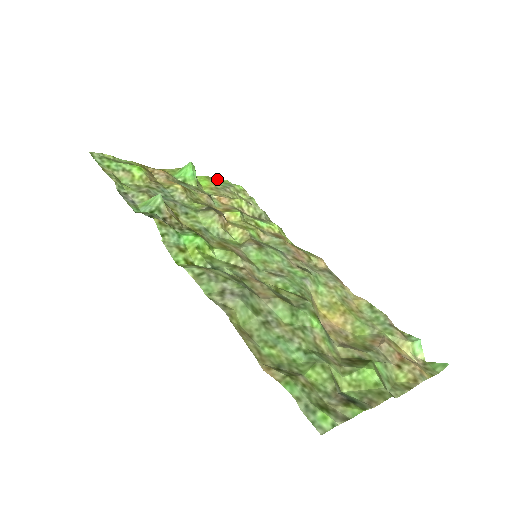
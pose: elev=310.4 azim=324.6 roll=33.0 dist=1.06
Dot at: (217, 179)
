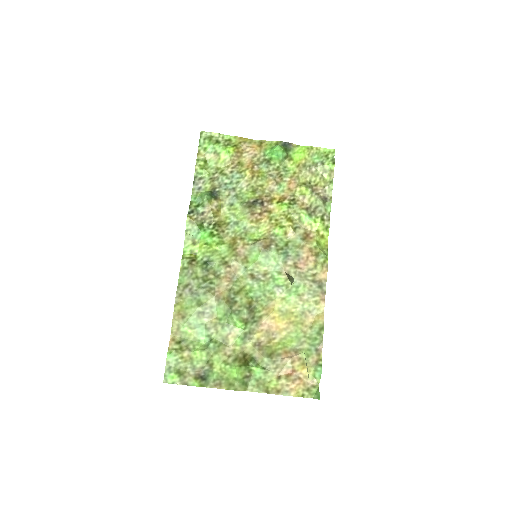
Dot at: (321, 149)
